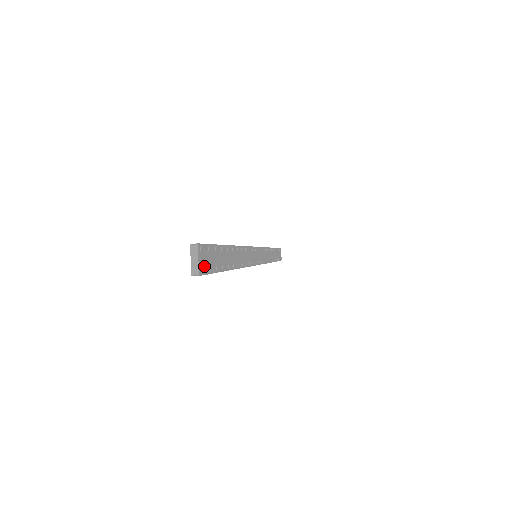
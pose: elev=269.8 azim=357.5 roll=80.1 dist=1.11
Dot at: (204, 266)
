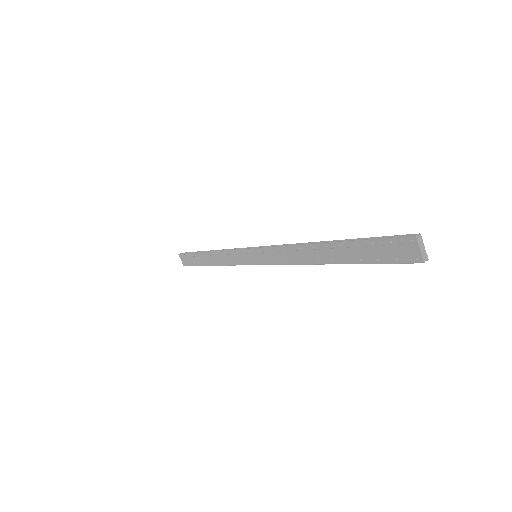
Dot at: (412, 253)
